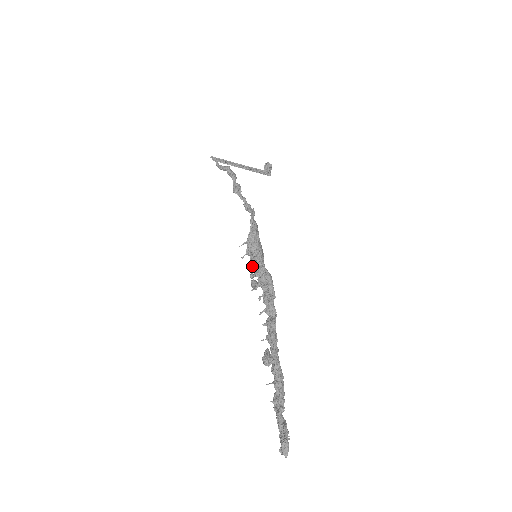
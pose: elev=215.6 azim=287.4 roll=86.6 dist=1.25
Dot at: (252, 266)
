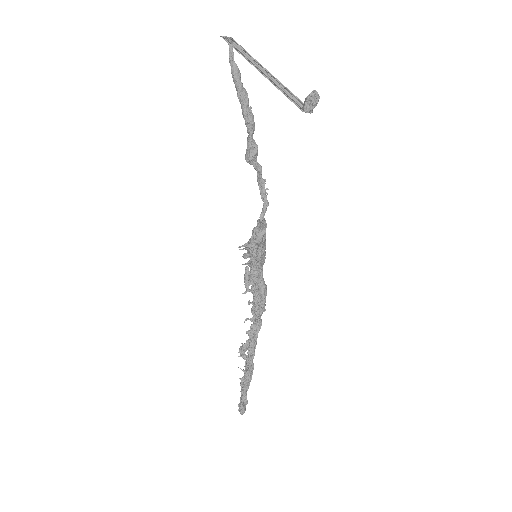
Dot at: (249, 266)
